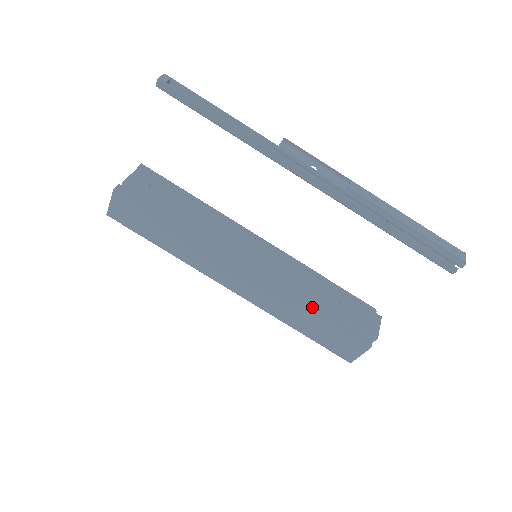
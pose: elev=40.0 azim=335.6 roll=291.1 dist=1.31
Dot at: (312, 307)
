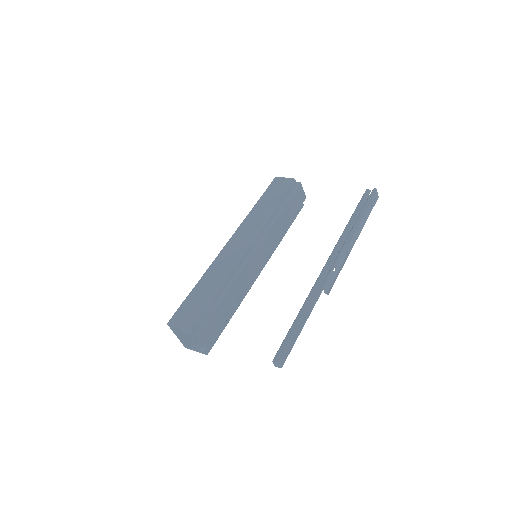
Dot at: (285, 233)
